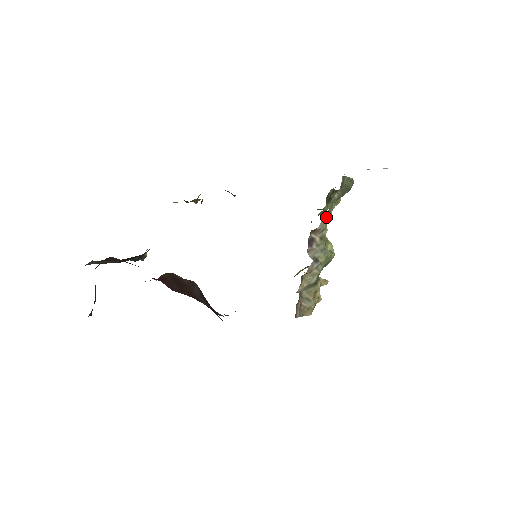
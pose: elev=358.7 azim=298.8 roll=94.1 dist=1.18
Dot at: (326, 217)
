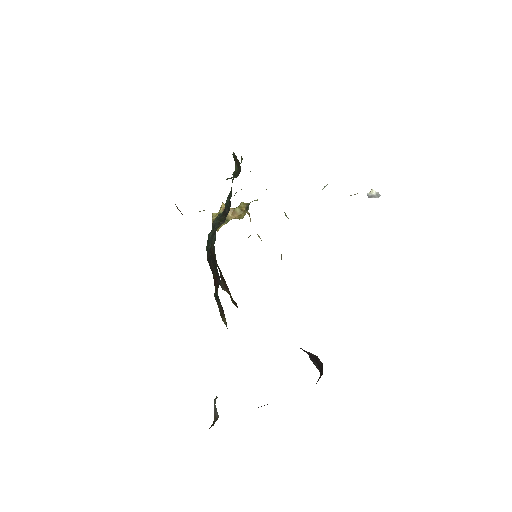
Dot at: occluded
